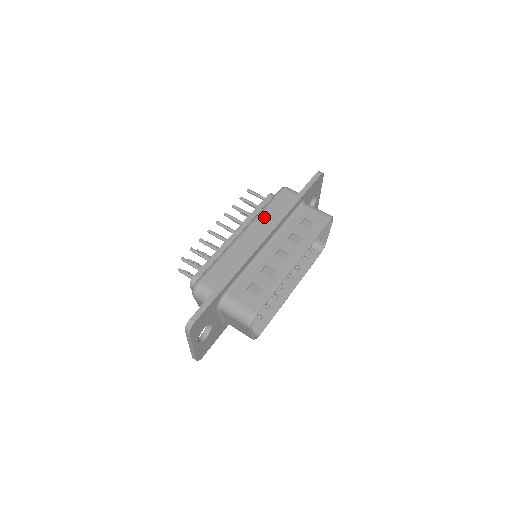
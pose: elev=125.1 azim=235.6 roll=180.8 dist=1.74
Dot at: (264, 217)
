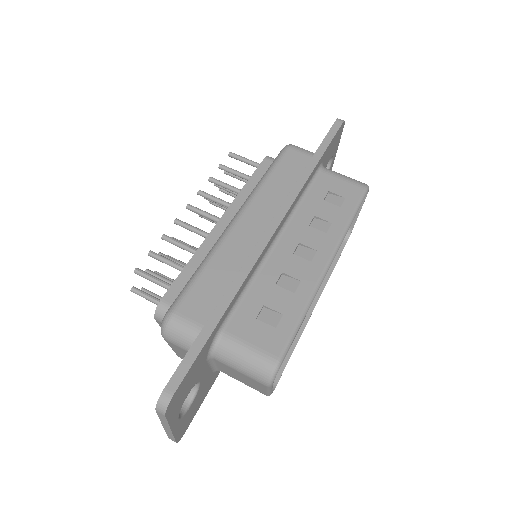
Dot at: (266, 192)
